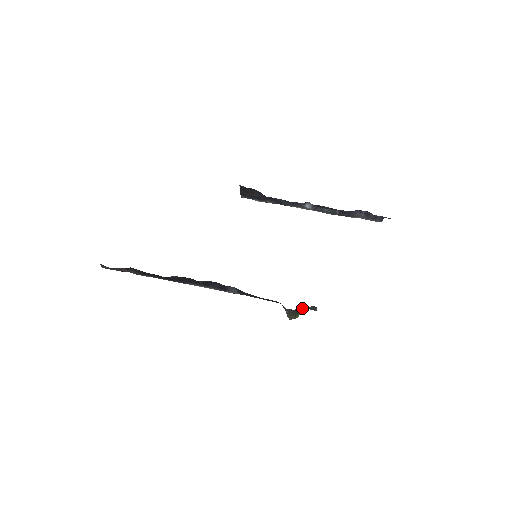
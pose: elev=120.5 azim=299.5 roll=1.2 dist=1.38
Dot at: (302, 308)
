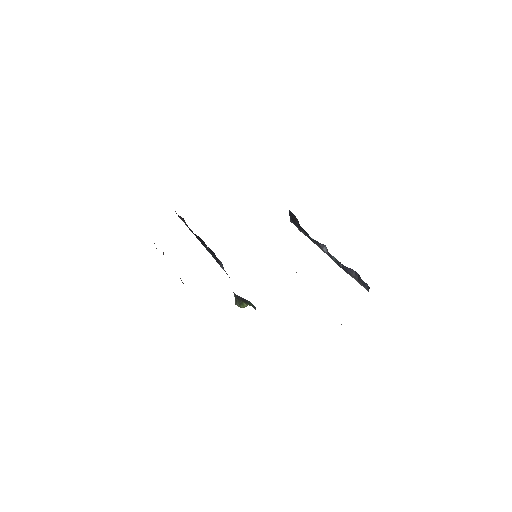
Dot at: (241, 297)
